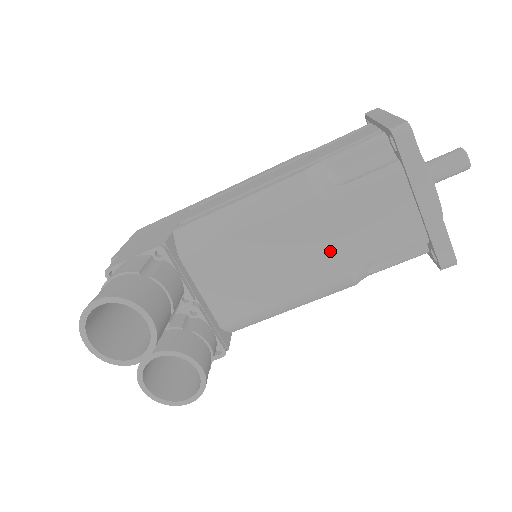
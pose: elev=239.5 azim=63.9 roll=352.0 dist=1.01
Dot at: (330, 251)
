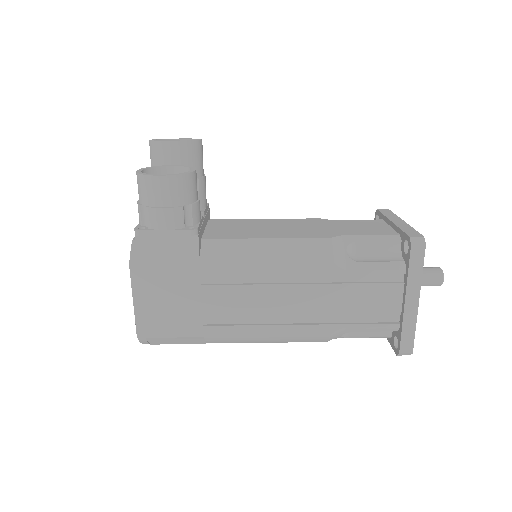
Dot at: (319, 230)
